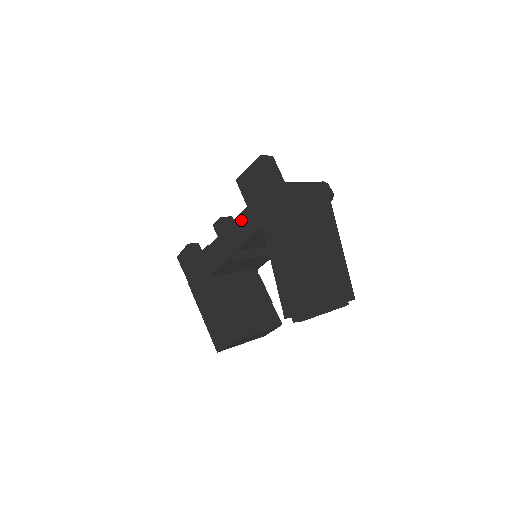
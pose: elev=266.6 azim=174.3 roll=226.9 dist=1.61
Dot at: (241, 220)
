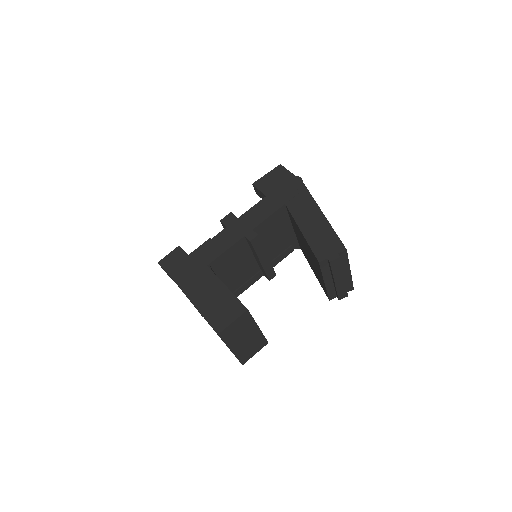
Dot at: (259, 206)
